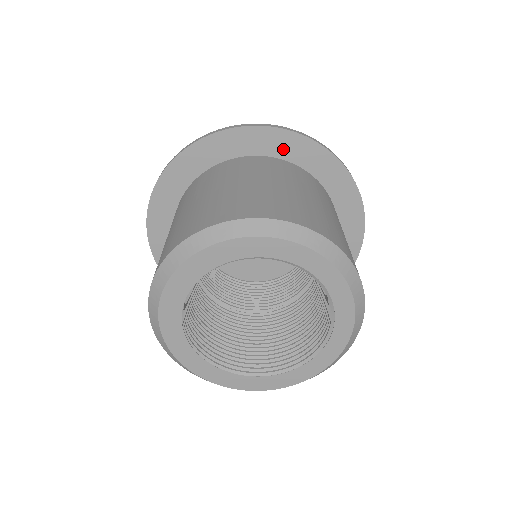
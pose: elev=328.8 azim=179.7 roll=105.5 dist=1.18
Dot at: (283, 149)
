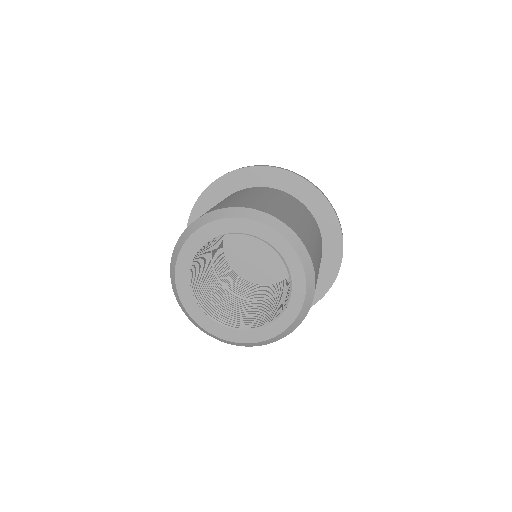
Dot at: (294, 188)
